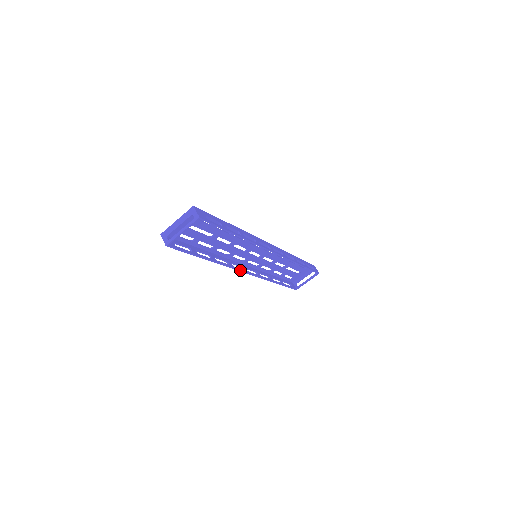
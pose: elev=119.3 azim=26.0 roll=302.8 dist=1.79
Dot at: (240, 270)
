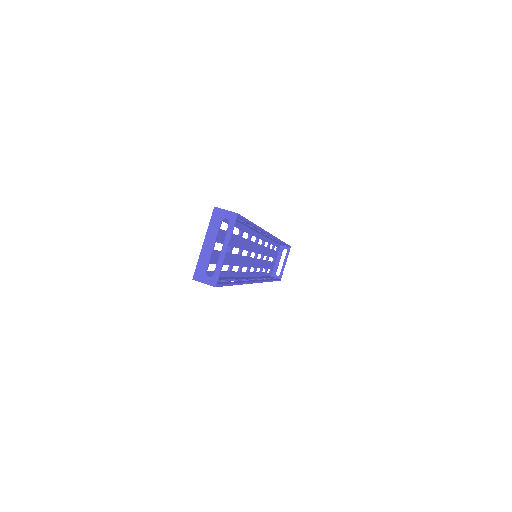
Dot at: (257, 281)
